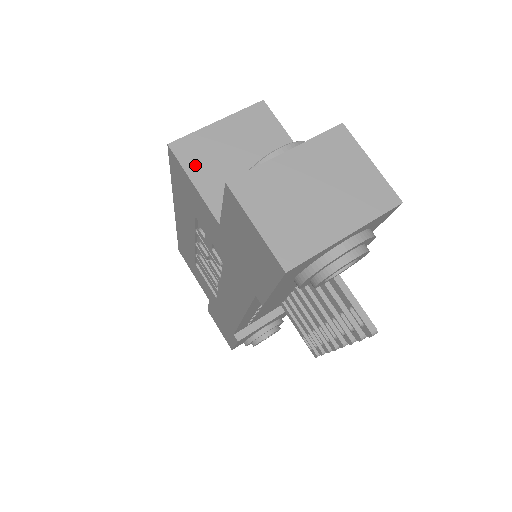
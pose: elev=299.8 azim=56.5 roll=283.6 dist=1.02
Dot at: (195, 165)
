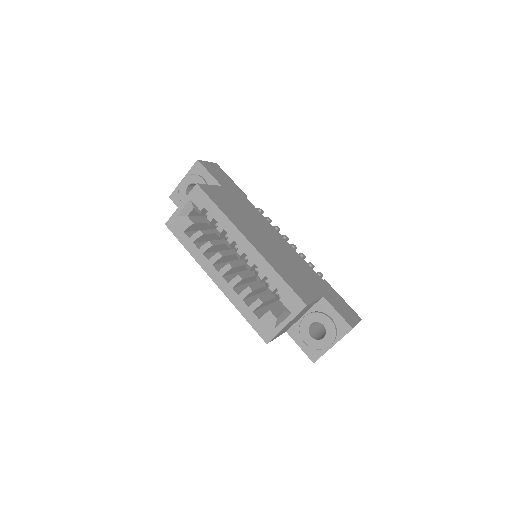
Dot at: occluded
